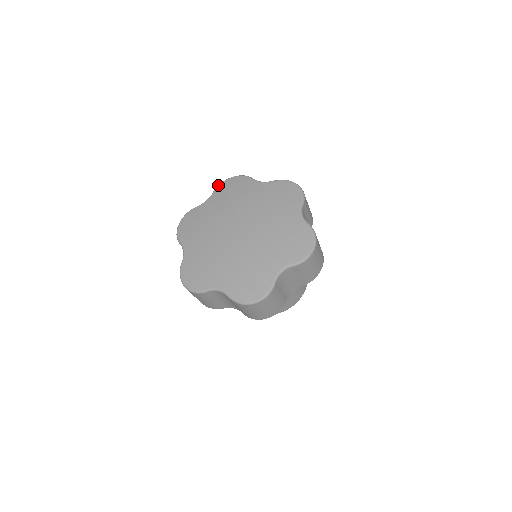
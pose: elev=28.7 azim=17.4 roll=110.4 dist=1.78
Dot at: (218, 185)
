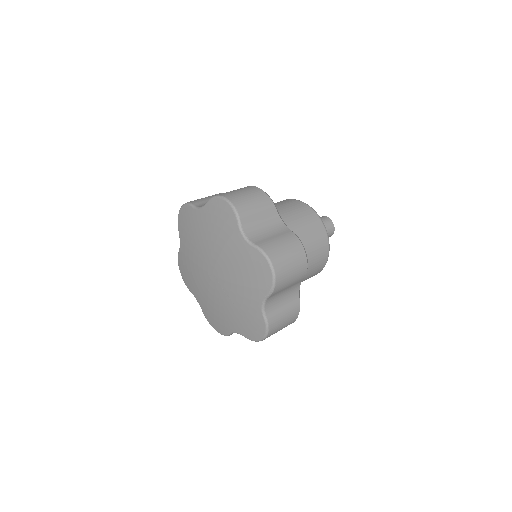
Dot at: (211, 198)
